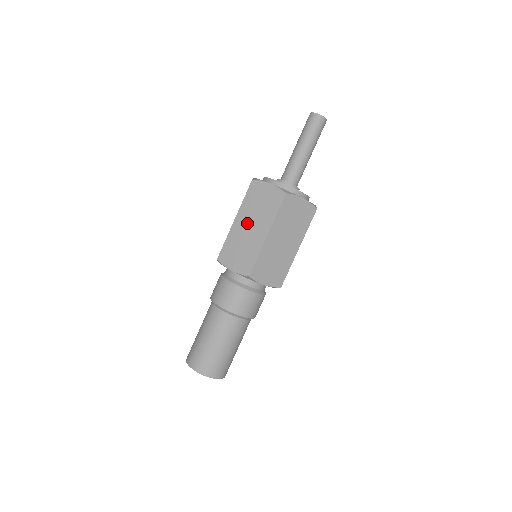
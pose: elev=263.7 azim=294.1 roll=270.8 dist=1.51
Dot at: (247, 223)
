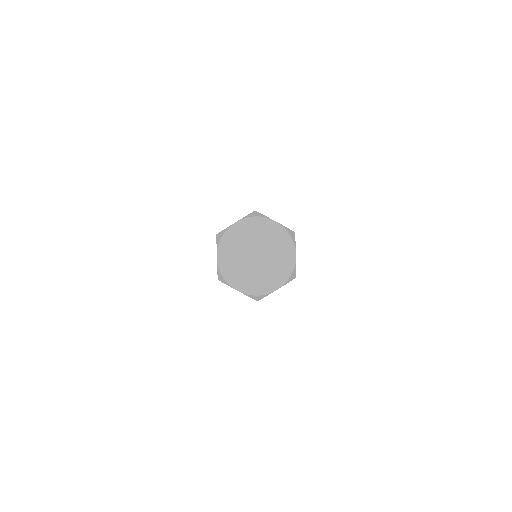
Dot at: occluded
